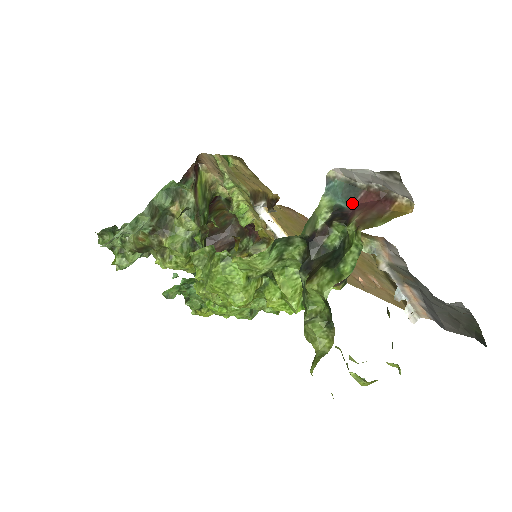
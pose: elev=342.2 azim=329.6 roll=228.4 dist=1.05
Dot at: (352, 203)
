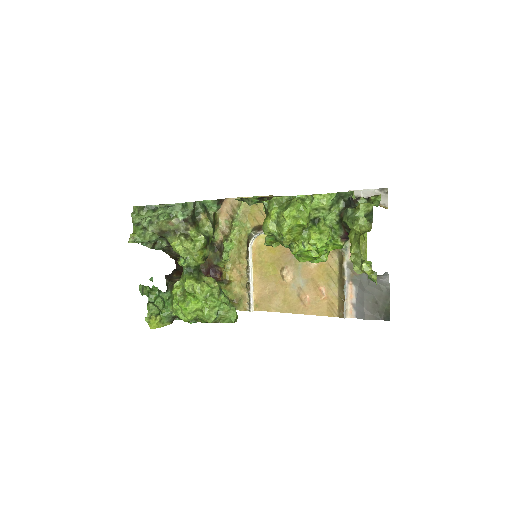
Dot at: occluded
